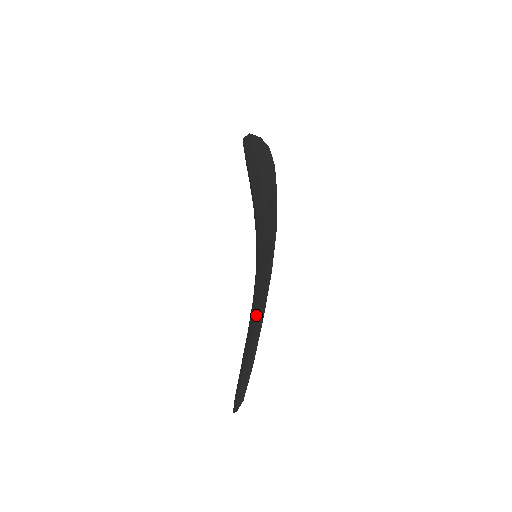
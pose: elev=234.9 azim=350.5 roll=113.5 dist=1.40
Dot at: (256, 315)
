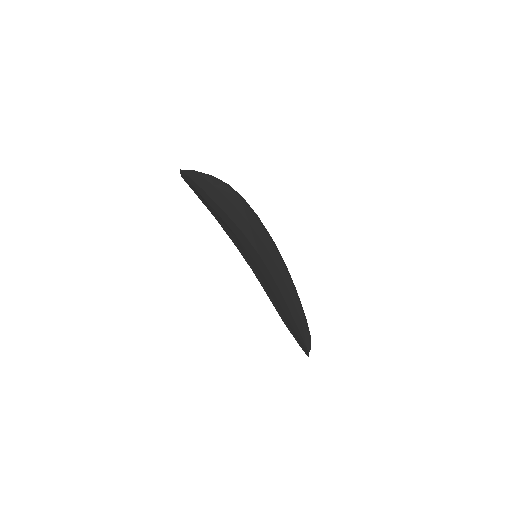
Dot at: occluded
